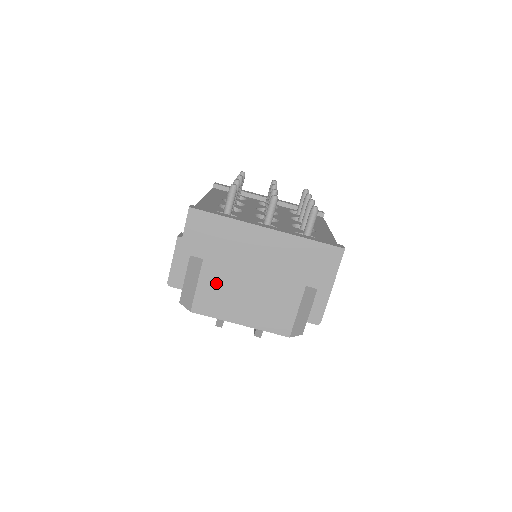
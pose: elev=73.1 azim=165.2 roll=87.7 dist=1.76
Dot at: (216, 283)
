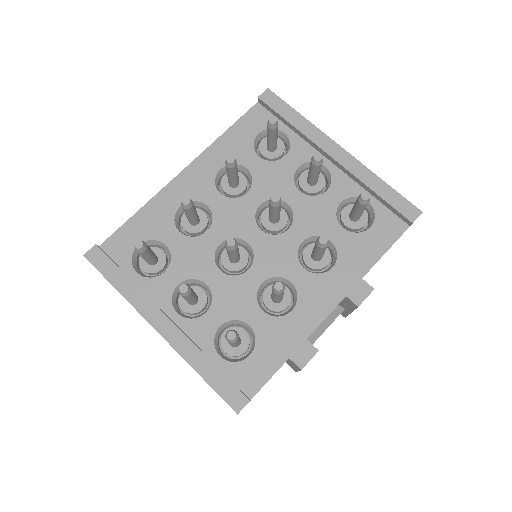
Dot at: occluded
